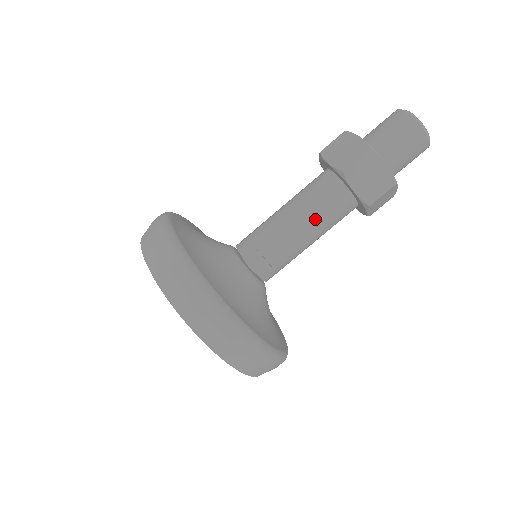
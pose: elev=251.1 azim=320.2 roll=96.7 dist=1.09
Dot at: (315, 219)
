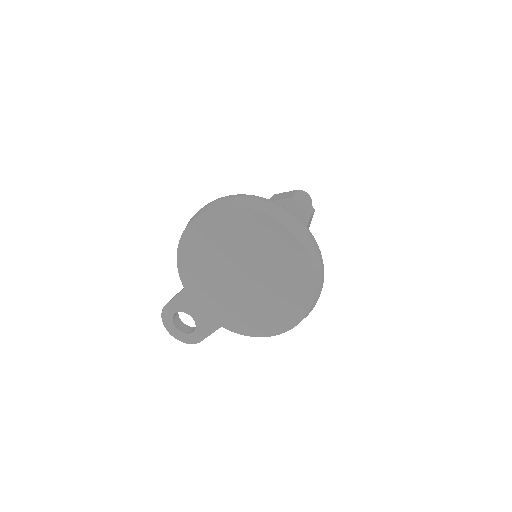
Dot at: occluded
